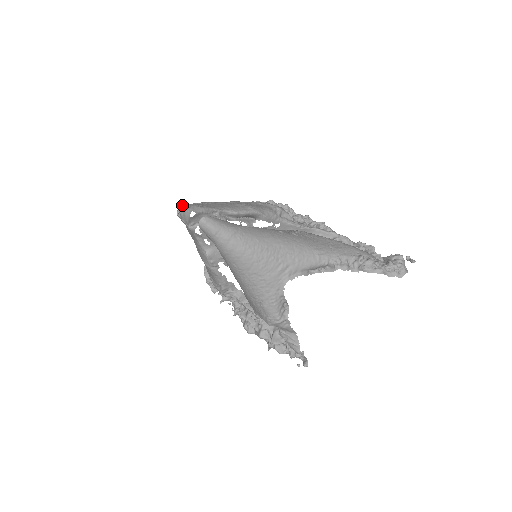
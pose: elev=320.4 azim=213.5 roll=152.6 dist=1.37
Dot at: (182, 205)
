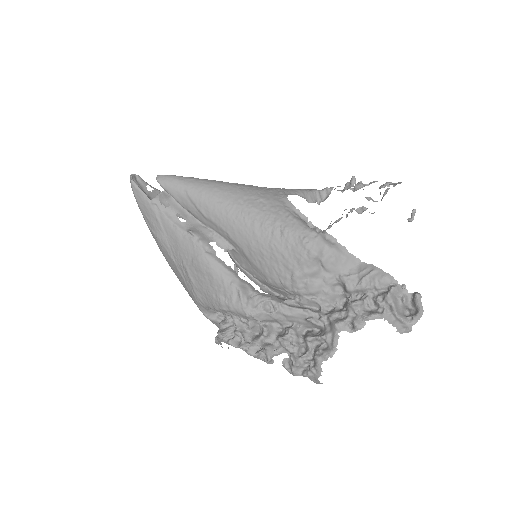
Dot at: (133, 176)
